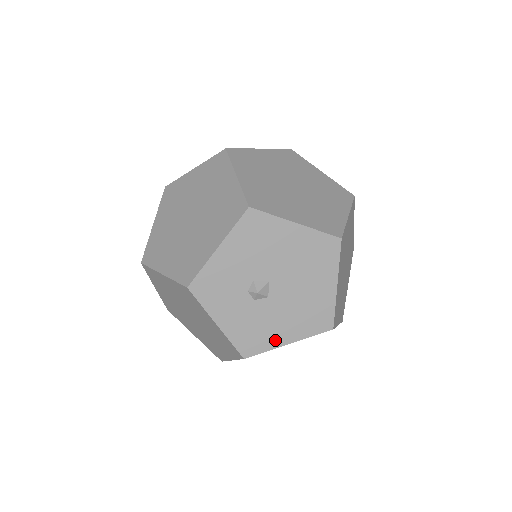
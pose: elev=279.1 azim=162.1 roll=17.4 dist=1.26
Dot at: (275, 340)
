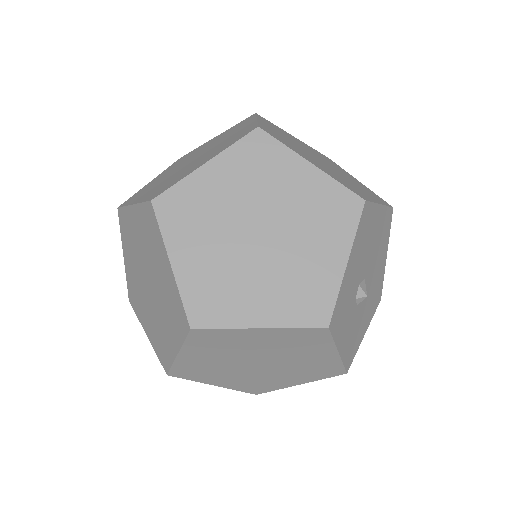
Dot at: (361, 337)
